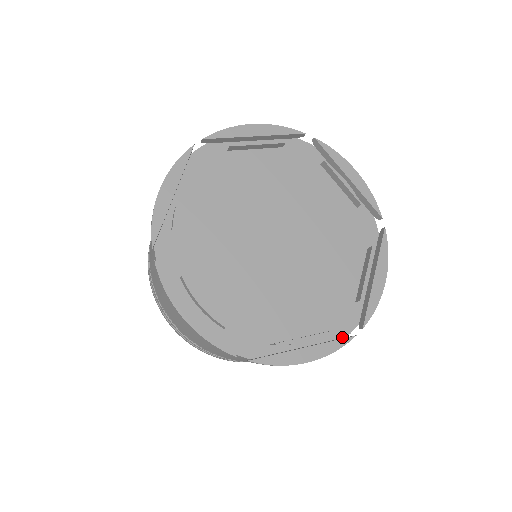
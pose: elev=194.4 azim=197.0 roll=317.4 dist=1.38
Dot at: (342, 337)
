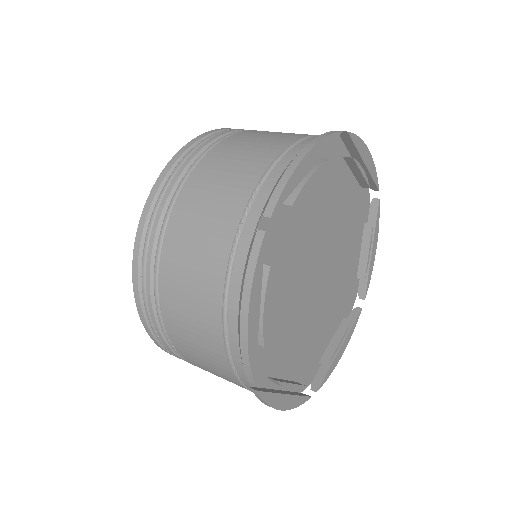
Dot at: (299, 391)
